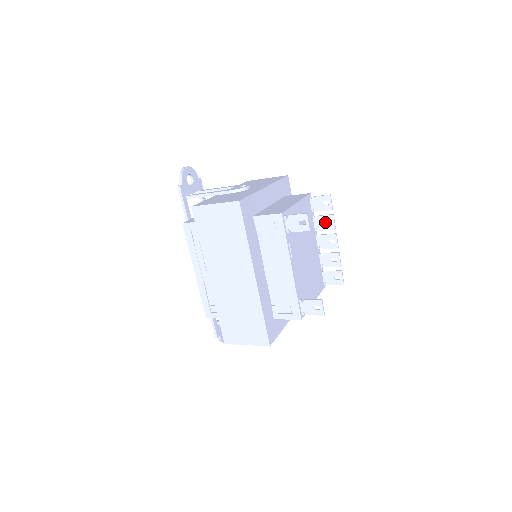
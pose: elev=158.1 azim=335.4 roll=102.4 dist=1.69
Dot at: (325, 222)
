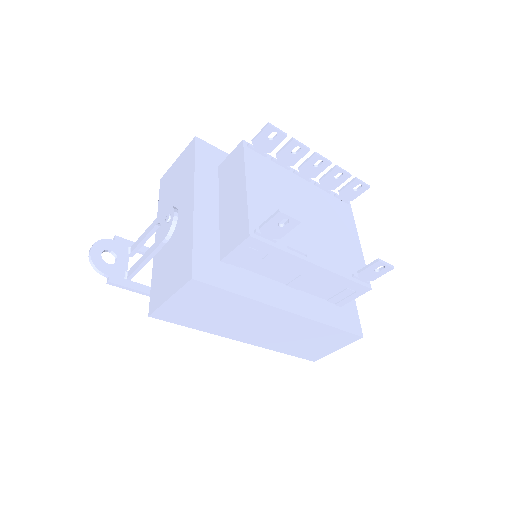
Dot at: (291, 154)
